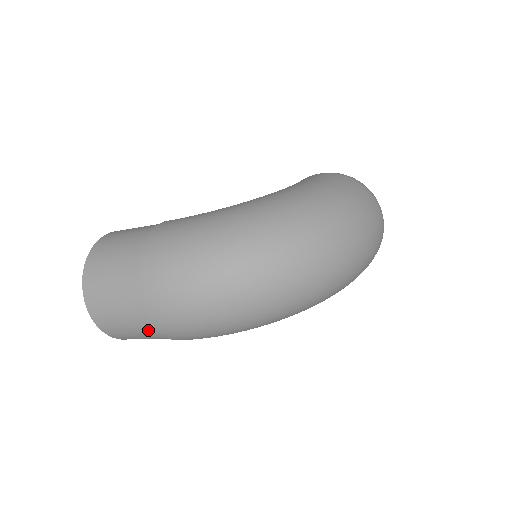
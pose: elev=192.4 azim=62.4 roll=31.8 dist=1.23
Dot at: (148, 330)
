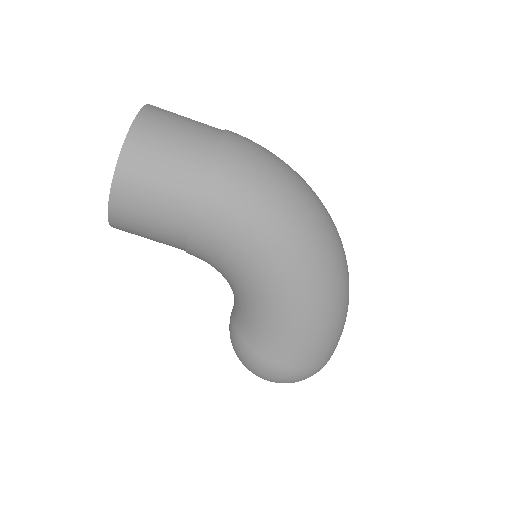
Dot at: (202, 147)
